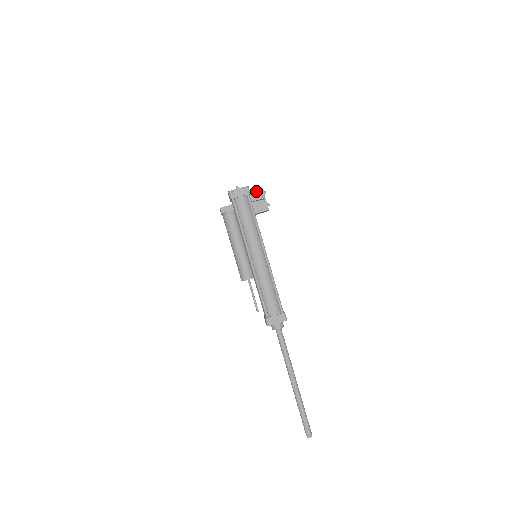
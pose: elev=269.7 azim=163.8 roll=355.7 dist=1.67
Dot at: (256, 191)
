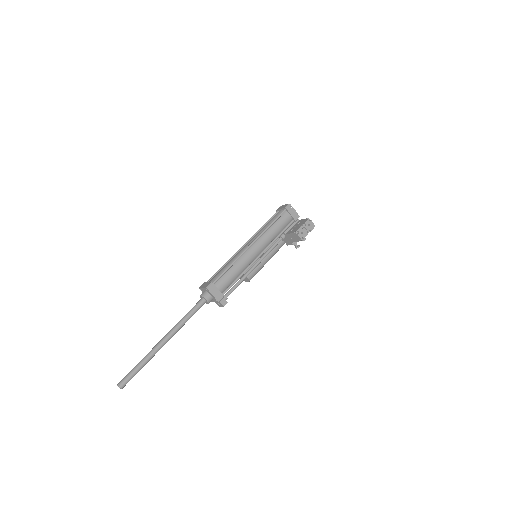
Dot at: (304, 220)
